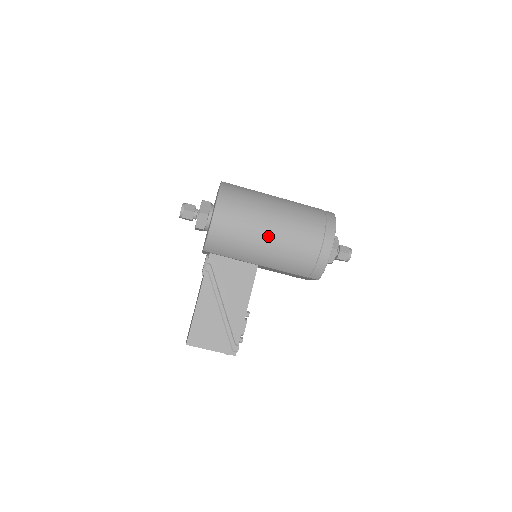
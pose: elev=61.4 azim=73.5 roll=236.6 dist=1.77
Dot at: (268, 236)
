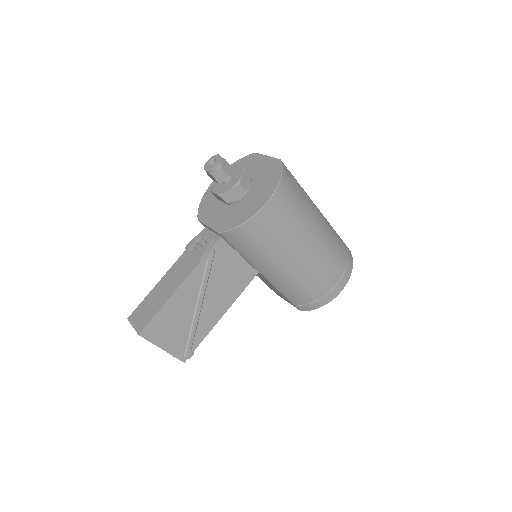
Dot at: (298, 256)
